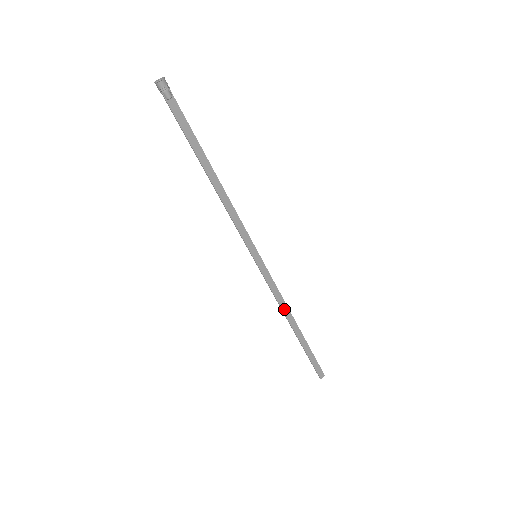
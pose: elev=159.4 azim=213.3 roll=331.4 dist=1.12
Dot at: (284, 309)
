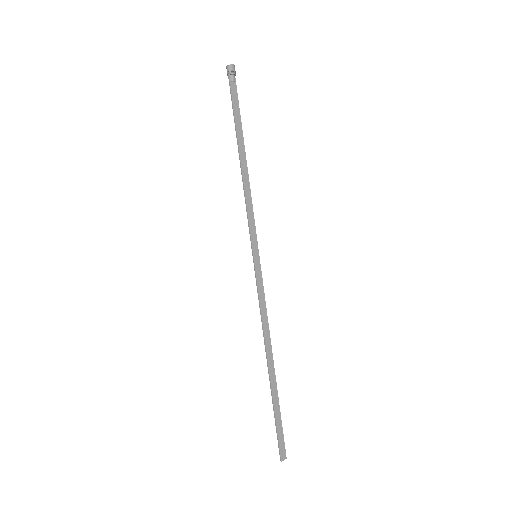
Dot at: (266, 334)
